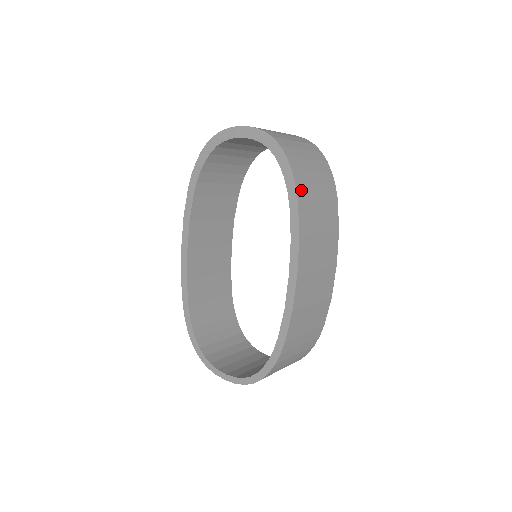
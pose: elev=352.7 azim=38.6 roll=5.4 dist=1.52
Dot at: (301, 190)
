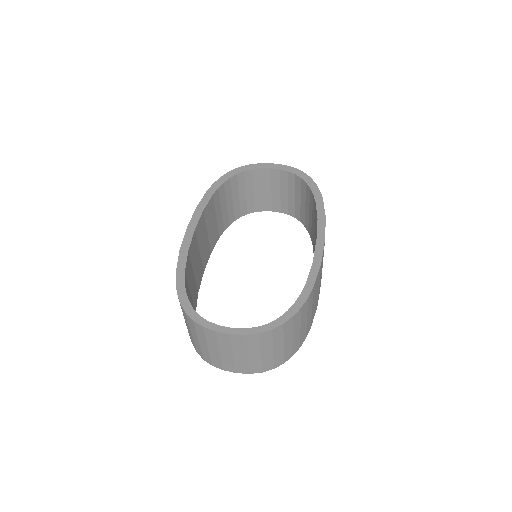
Dot at: occluded
